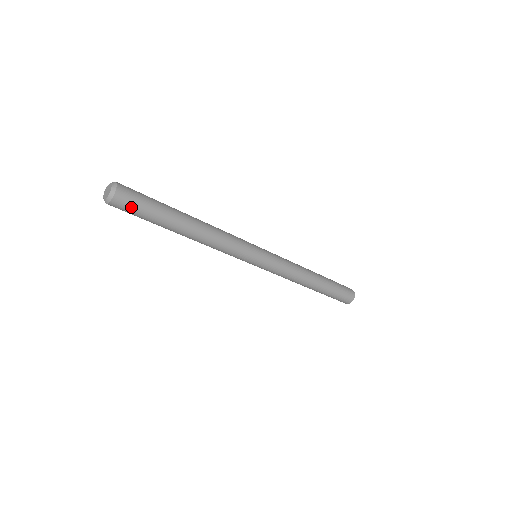
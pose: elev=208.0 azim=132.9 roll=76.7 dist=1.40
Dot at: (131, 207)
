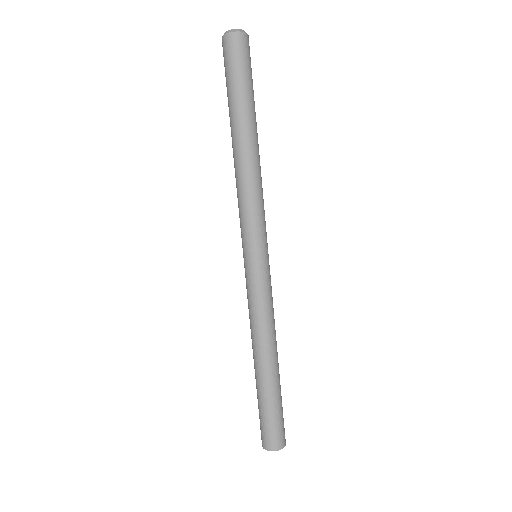
Dot at: (234, 58)
